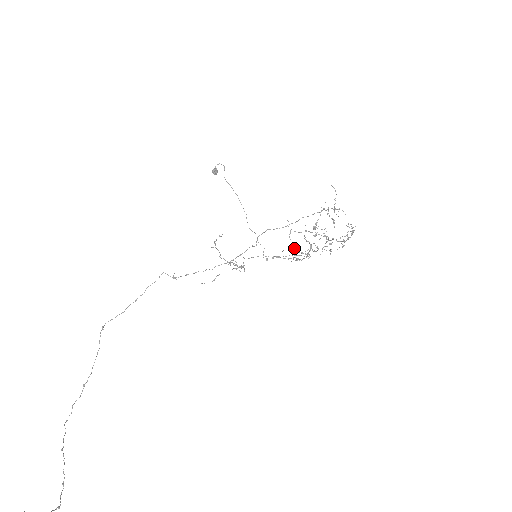
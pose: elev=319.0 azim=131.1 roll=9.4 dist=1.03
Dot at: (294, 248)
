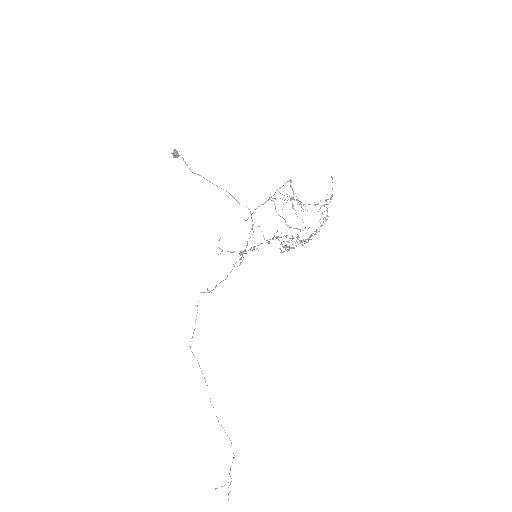
Dot at: (286, 224)
